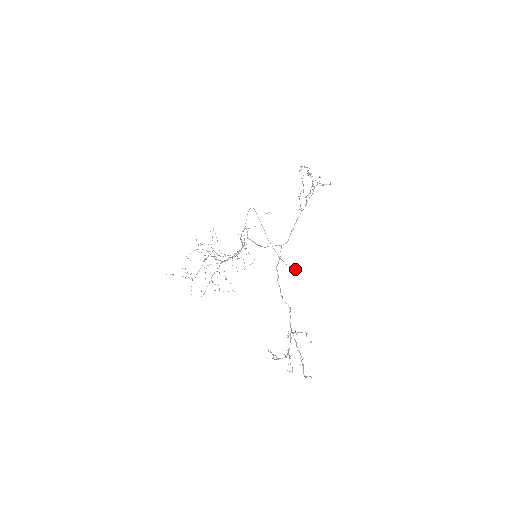
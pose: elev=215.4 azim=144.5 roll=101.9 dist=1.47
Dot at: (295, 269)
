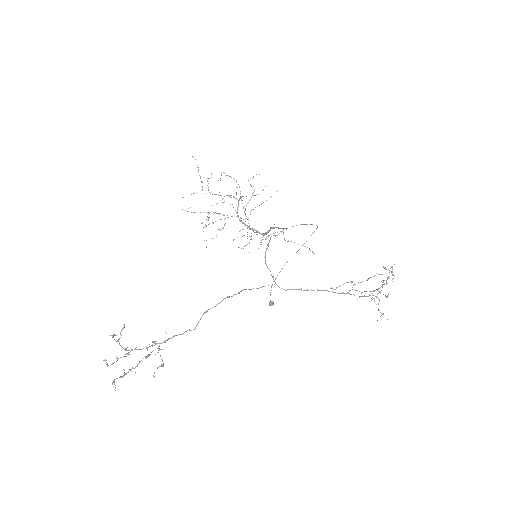
Dot at: (271, 305)
